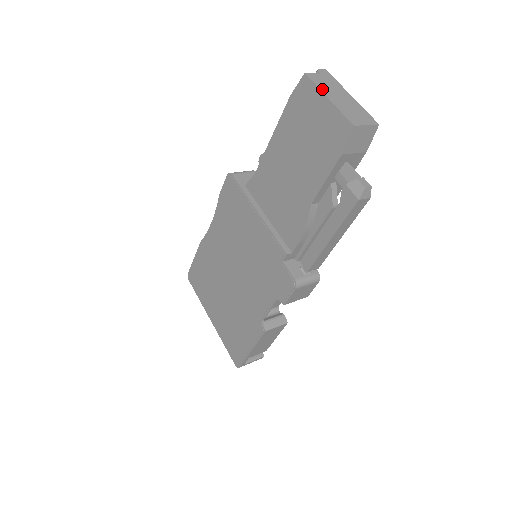
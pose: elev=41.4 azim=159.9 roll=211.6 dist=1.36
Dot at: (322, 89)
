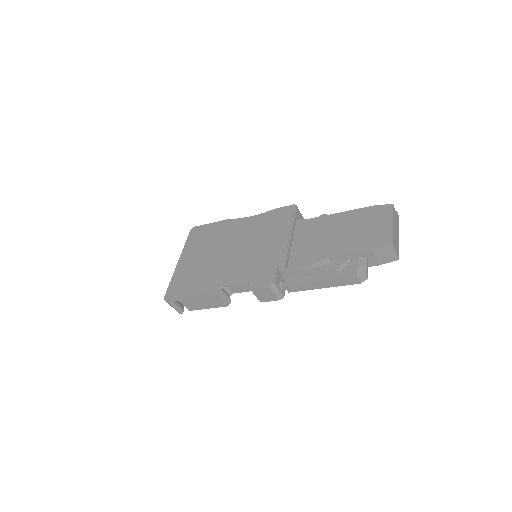
Dot at: (394, 218)
